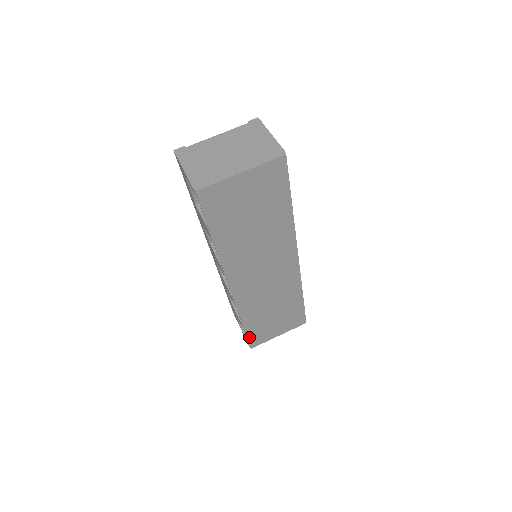
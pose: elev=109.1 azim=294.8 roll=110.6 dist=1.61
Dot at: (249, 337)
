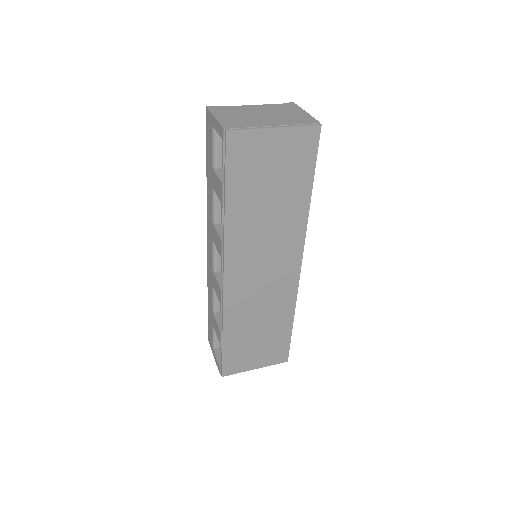
Dot at: (224, 358)
